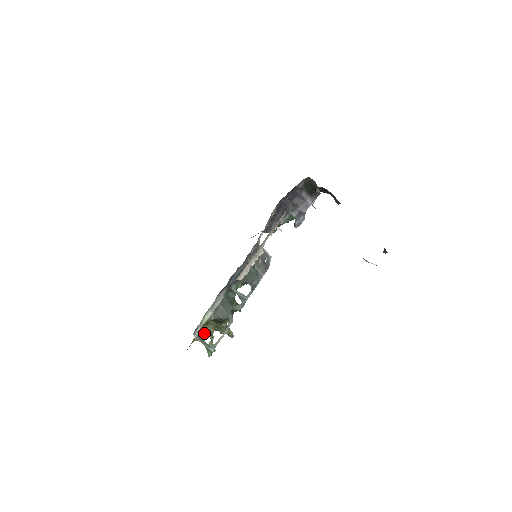
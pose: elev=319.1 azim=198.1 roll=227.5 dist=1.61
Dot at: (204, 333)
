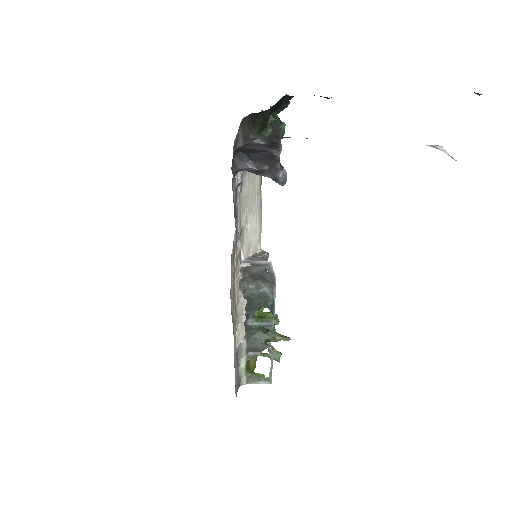
Dot at: occluded
